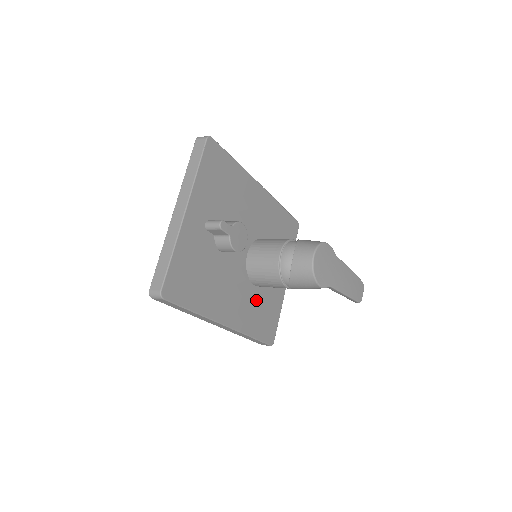
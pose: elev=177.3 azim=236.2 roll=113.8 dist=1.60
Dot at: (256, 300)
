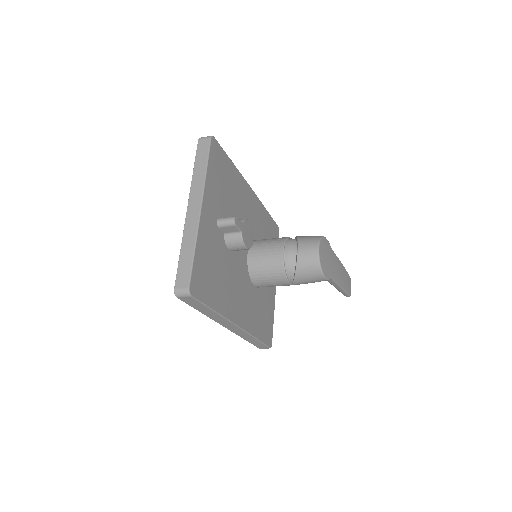
Dot at: (257, 301)
